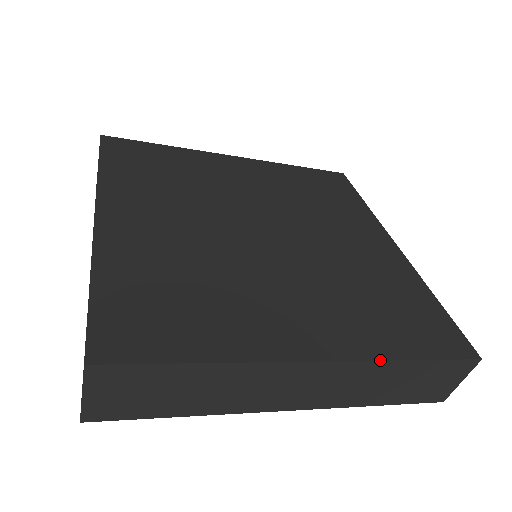
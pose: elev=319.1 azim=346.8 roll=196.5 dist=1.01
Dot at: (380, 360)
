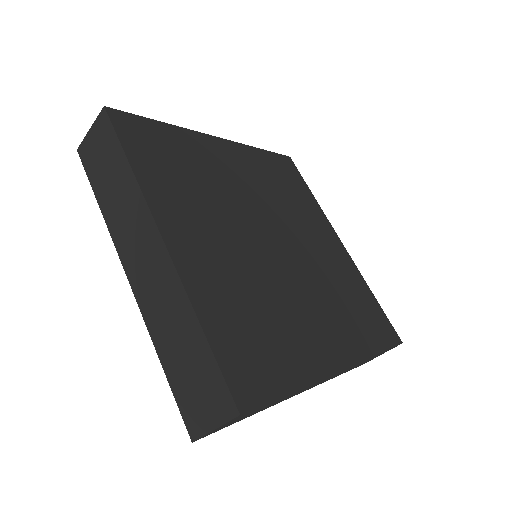
Dot at: (367, 358)
